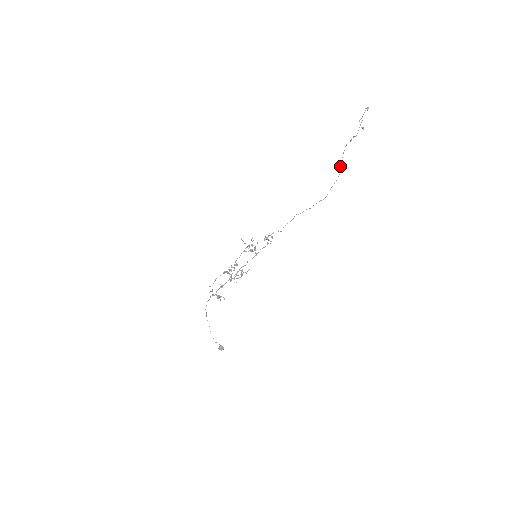
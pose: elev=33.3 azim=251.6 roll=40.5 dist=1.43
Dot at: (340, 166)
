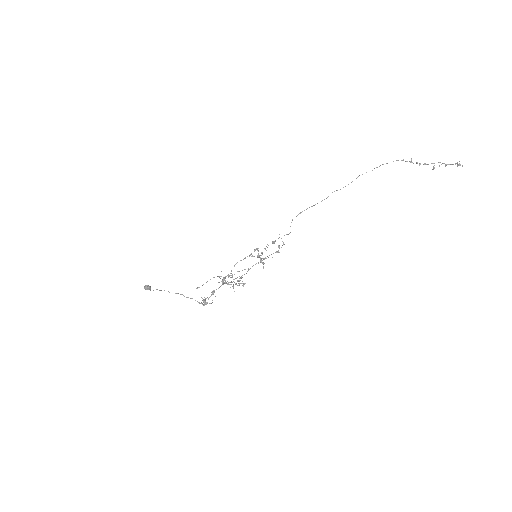
Dot at: (376, 167)
